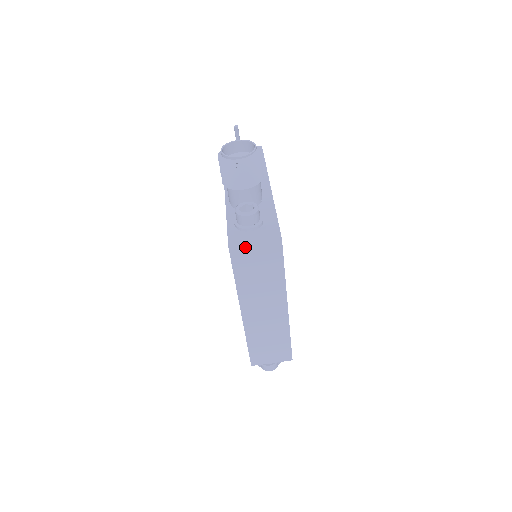
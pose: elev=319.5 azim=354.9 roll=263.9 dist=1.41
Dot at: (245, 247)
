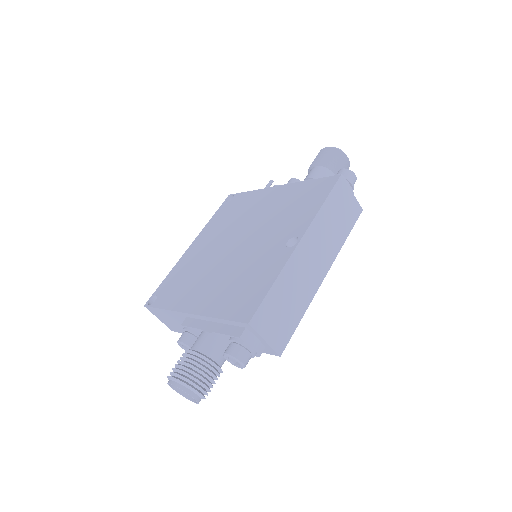
Dot at: (346, 188)
